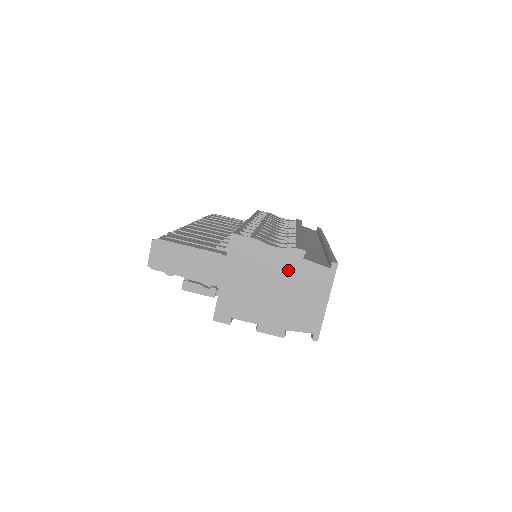
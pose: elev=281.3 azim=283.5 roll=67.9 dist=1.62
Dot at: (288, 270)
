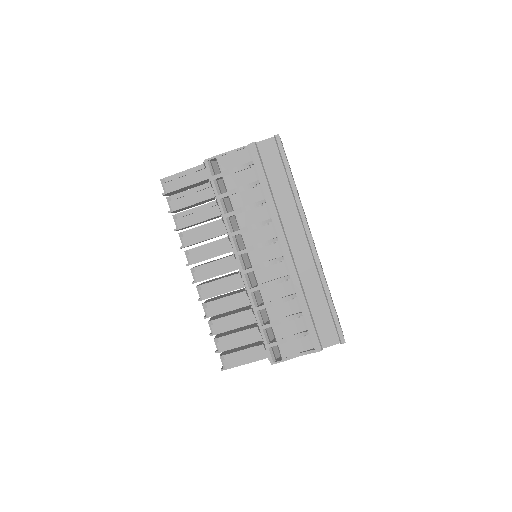
Dot at: occluded
